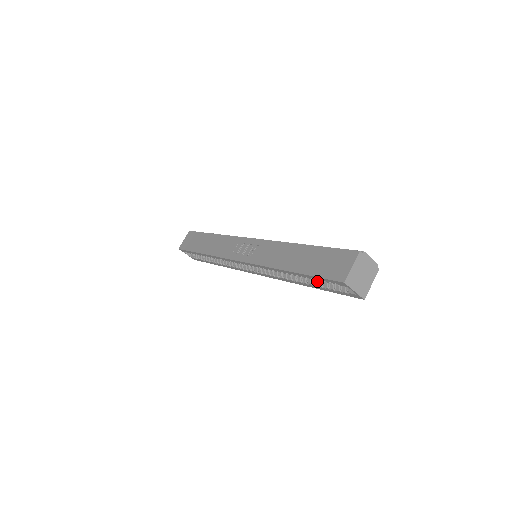
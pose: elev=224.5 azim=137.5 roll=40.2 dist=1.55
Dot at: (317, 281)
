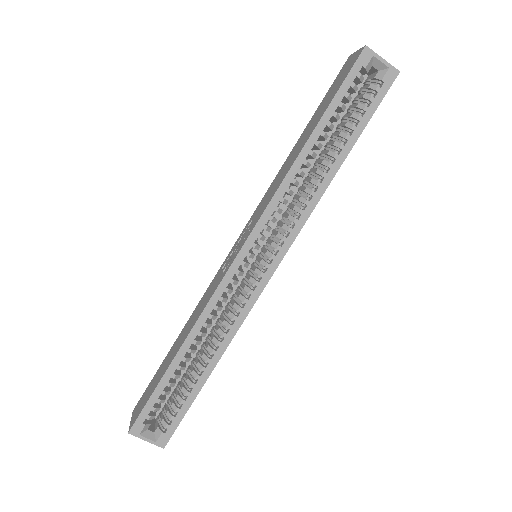
Dot at: (344, 132)
